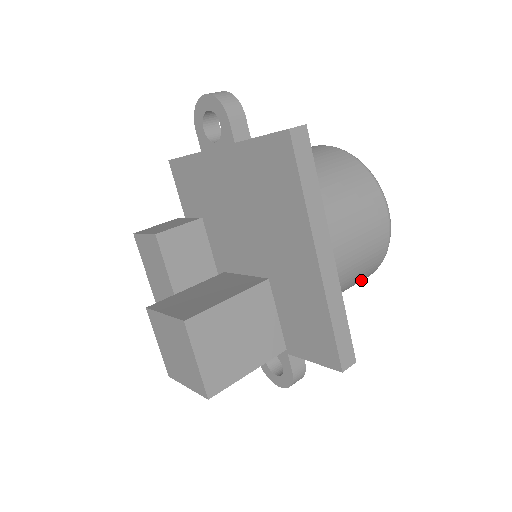
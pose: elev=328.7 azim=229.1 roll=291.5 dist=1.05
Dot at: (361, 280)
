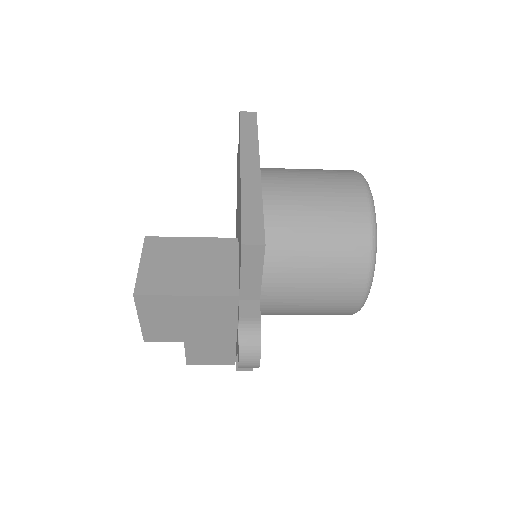
Dot at: (352, 259)
